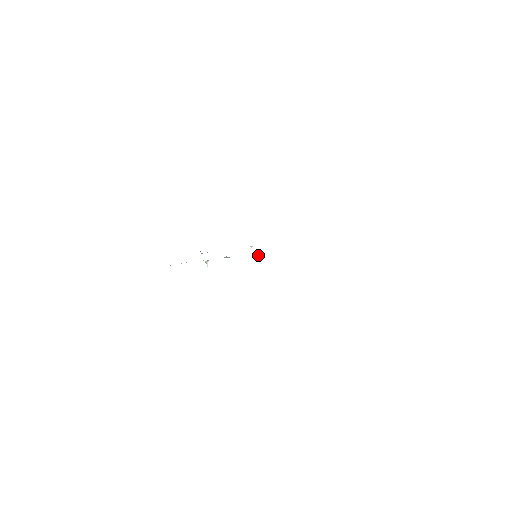
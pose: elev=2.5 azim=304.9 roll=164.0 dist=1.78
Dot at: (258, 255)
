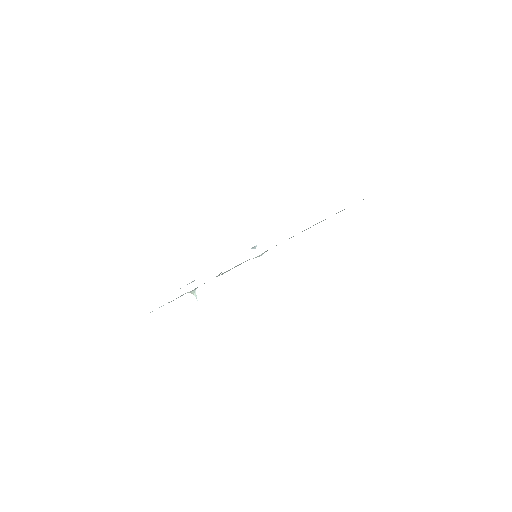
Dot at: (261, 254)
